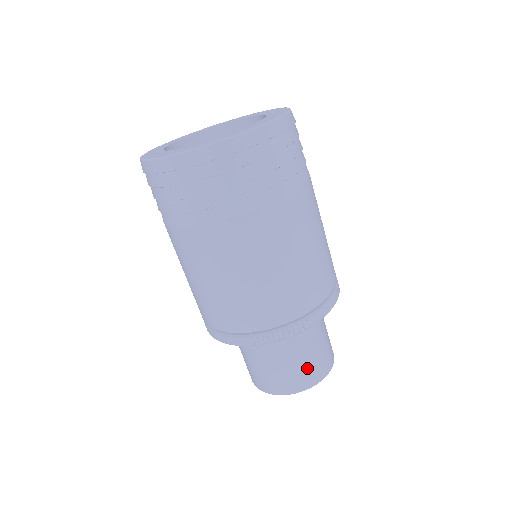
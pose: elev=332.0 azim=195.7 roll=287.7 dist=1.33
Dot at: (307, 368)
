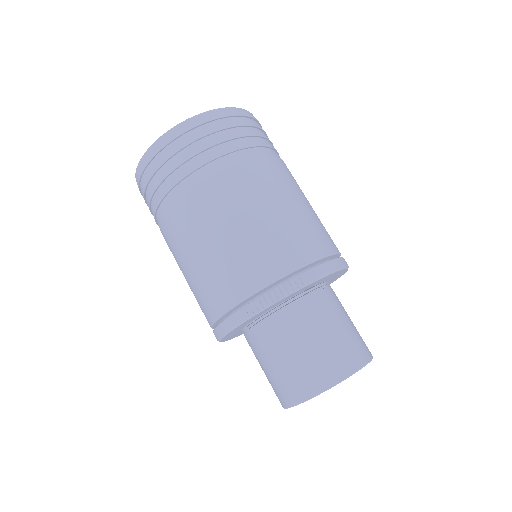
Dot at: (354, 338)
